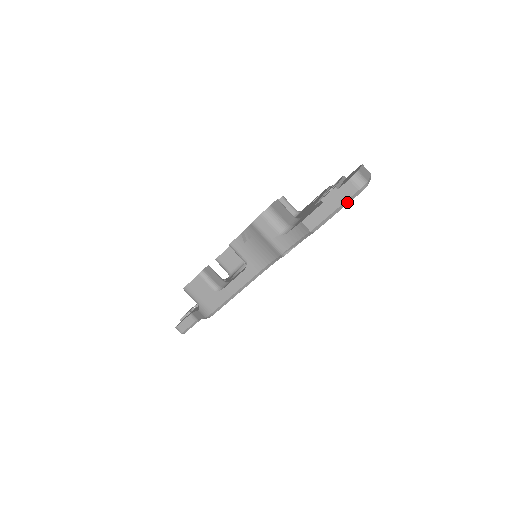
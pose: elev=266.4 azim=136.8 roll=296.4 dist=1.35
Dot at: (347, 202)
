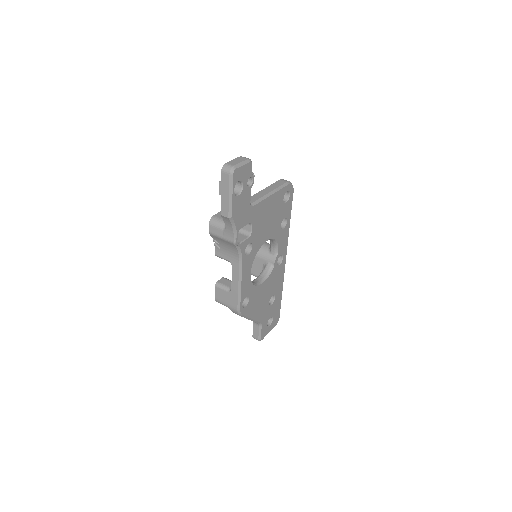
Dot at: (231, 186)
